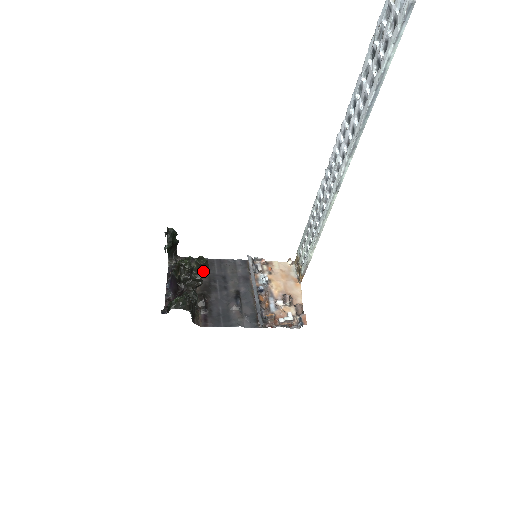
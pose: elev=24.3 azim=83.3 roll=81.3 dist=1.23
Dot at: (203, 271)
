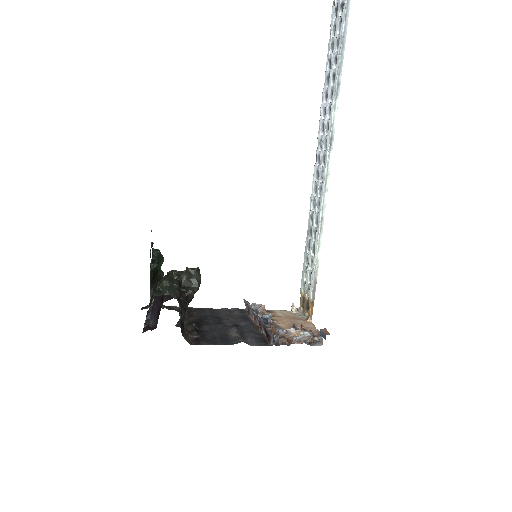
Dot at: (194, 284)
